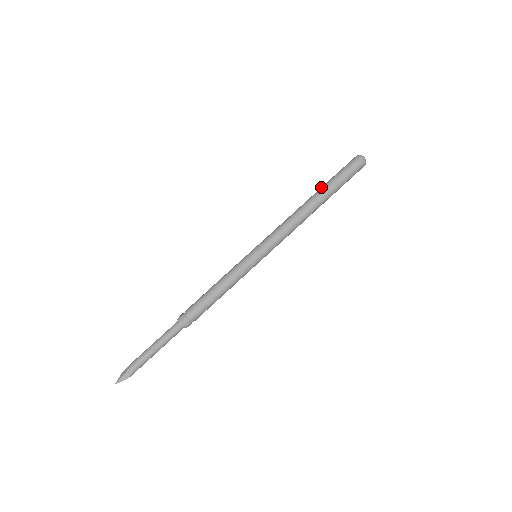
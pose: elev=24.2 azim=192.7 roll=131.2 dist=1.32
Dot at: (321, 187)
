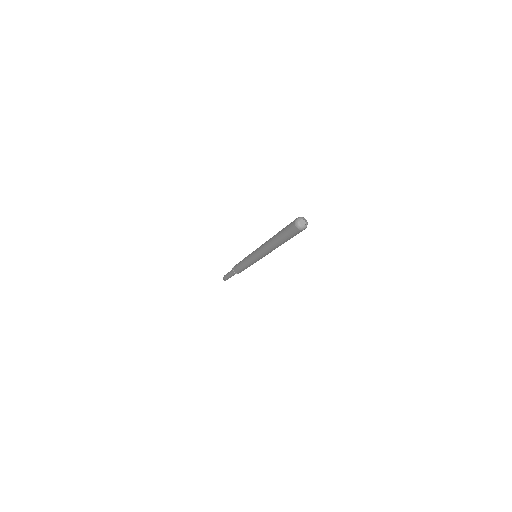
Dot at: (279, 231)
